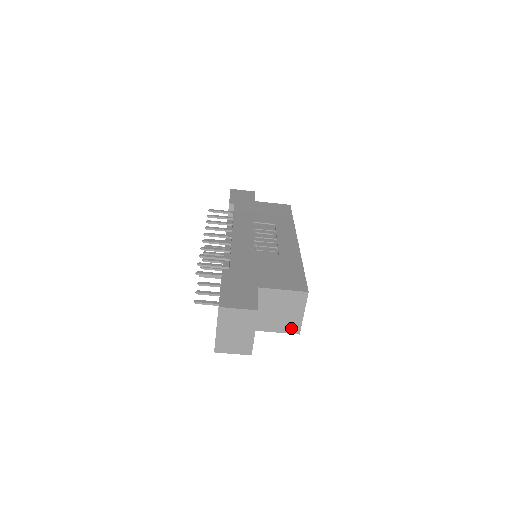
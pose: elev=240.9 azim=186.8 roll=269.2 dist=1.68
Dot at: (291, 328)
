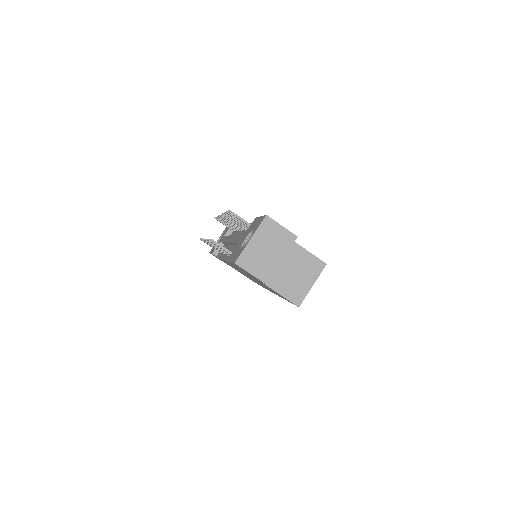
Dot at: (295, 296)
